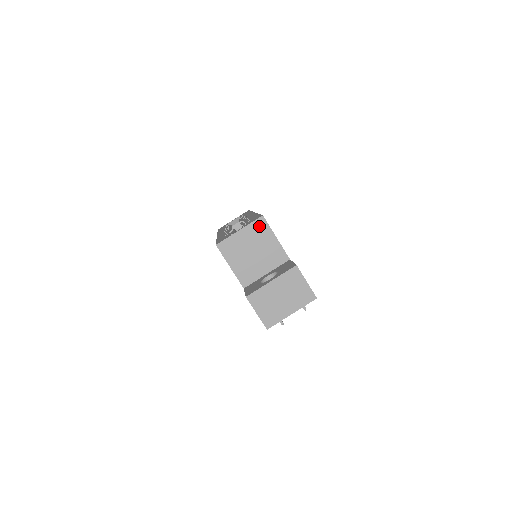
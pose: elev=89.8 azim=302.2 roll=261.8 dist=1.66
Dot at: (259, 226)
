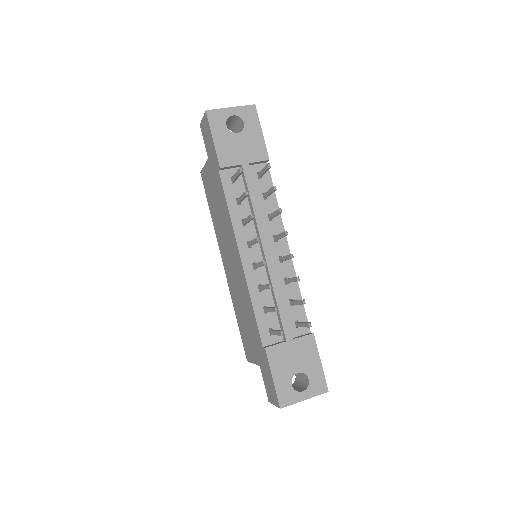
Dot at: occluded
